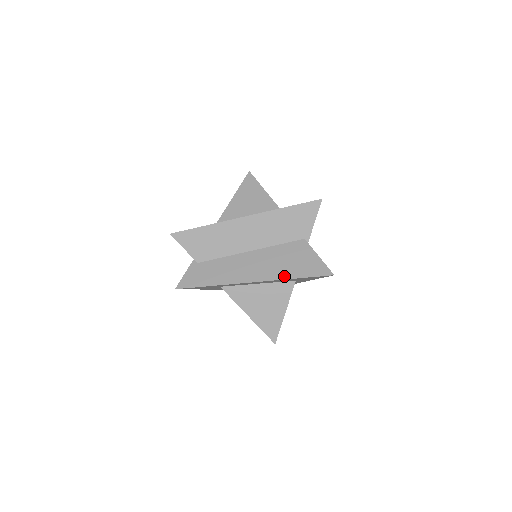
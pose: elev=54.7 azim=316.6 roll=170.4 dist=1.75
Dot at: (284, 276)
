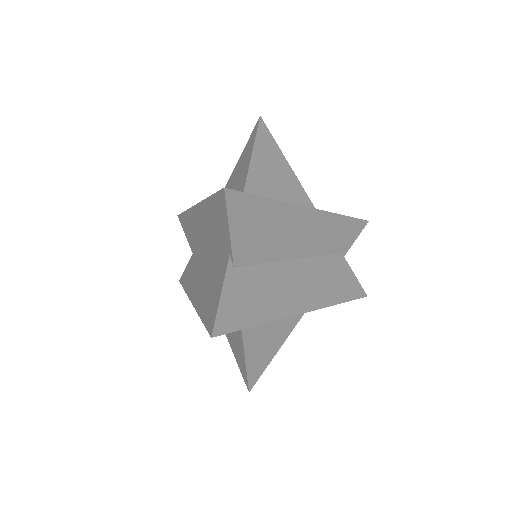
Dot at: (199, 308)
